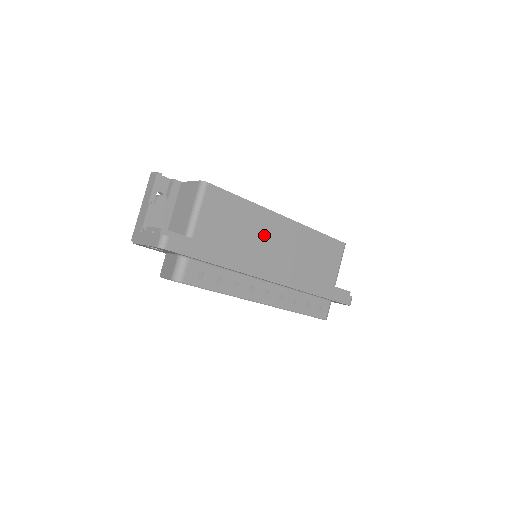
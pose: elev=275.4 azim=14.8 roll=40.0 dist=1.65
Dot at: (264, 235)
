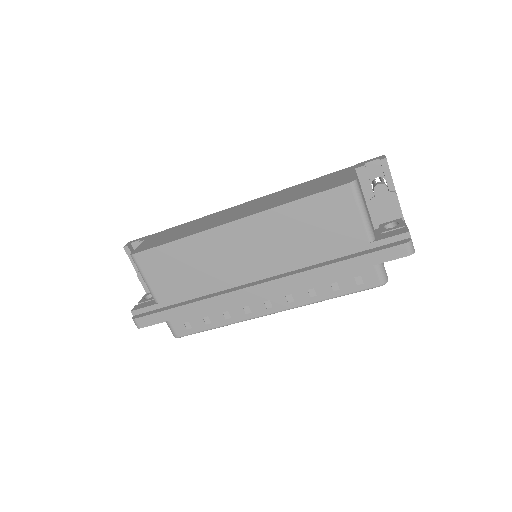
Dot at: (222, 256)
